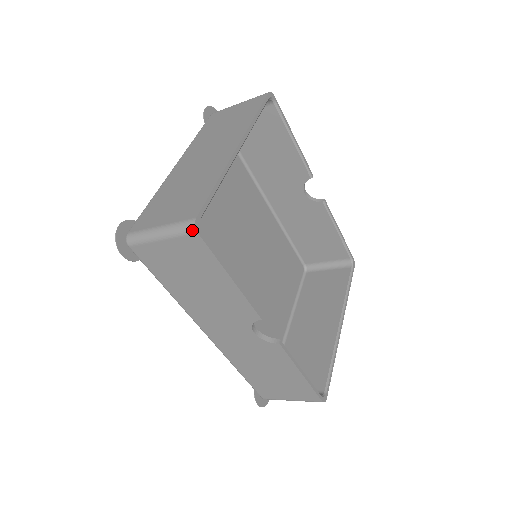
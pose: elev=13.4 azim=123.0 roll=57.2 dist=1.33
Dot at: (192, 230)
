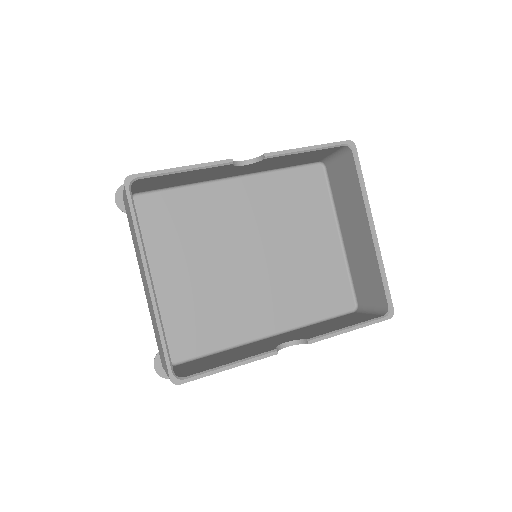
Dot at: (176, 384)
